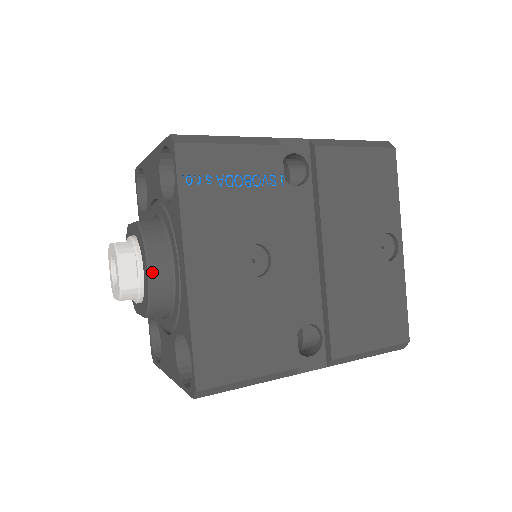
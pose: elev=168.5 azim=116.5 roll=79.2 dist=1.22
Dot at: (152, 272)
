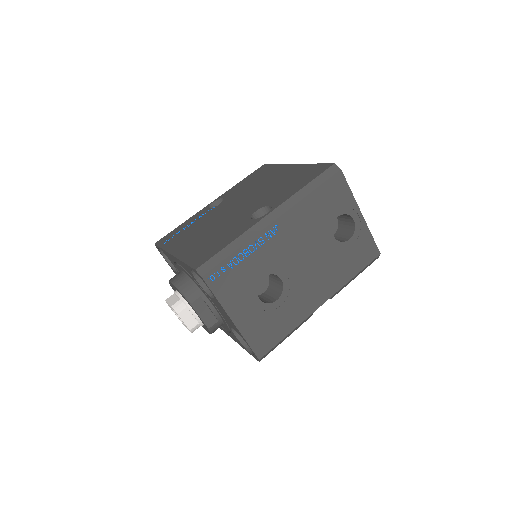
Dot at: occluded
